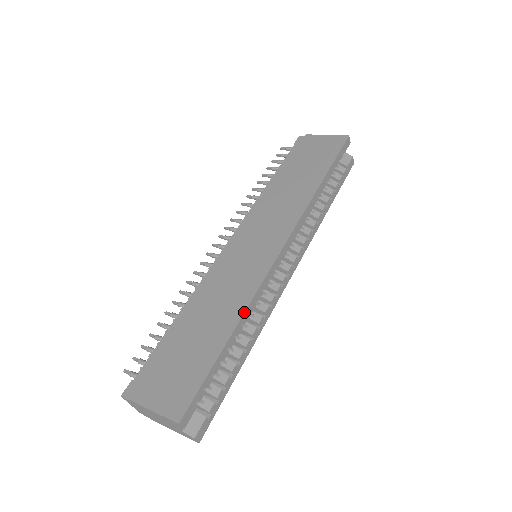
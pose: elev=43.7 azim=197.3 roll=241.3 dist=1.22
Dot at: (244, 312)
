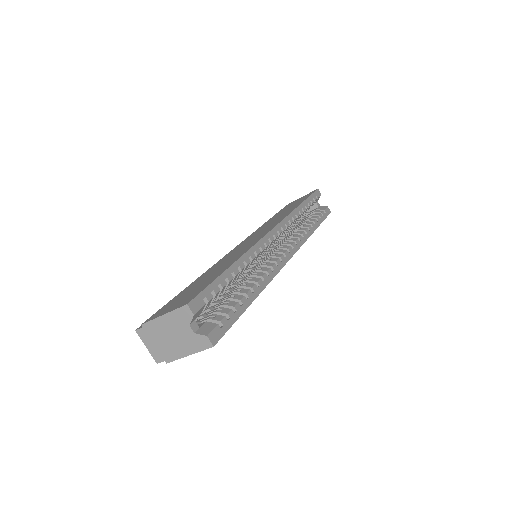
Dot at: (243, 254)
